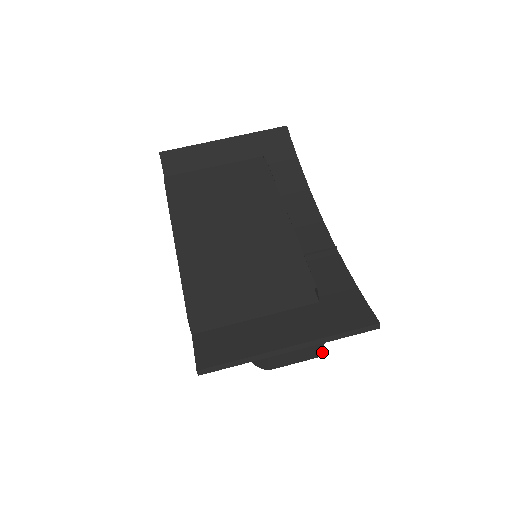
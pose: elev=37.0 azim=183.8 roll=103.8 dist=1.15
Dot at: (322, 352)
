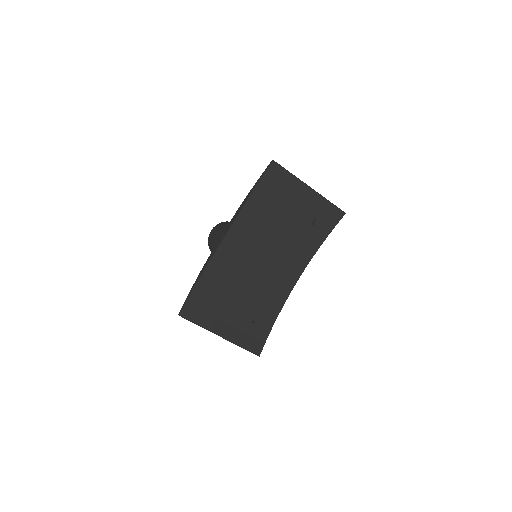
Dot at: occluded
